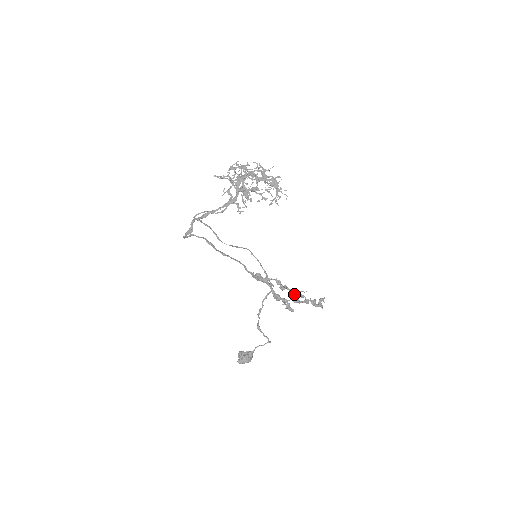
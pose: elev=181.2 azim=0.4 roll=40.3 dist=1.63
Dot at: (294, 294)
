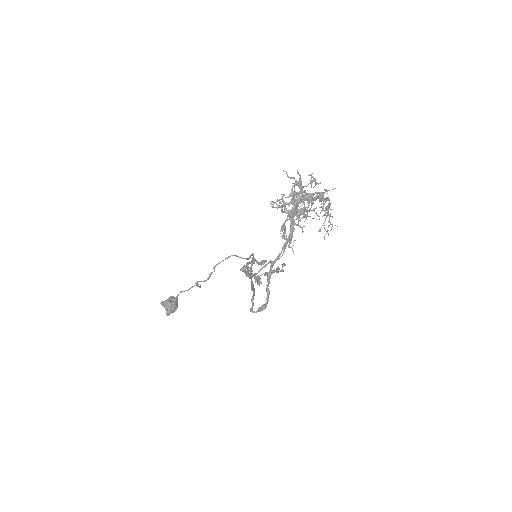
Dot at: occluded
